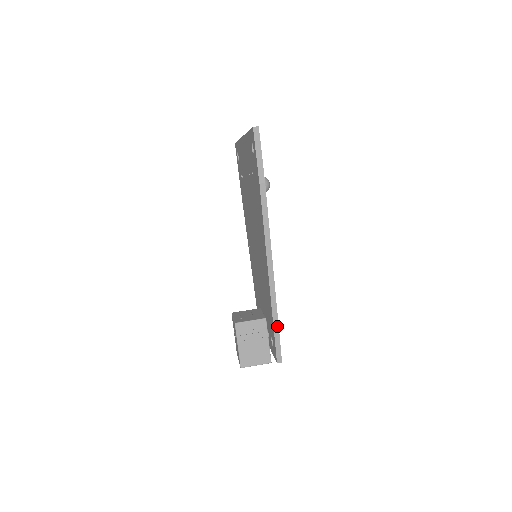
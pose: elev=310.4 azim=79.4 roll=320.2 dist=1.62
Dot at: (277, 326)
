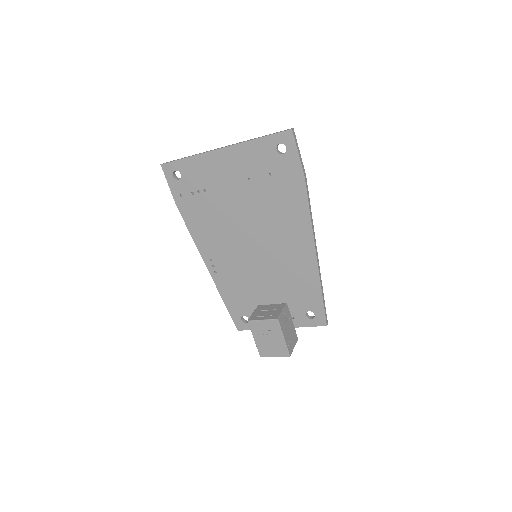
Dot at: (323, 294)
